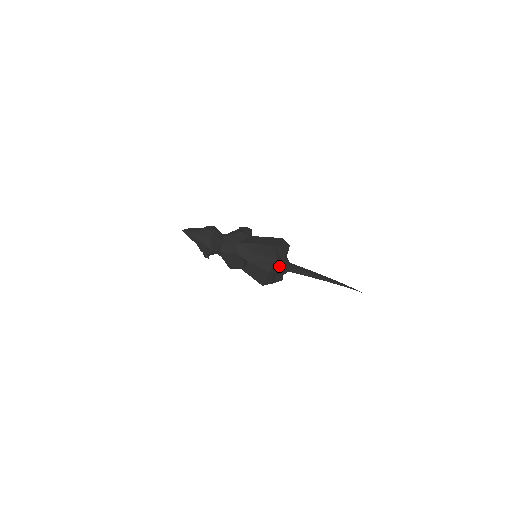
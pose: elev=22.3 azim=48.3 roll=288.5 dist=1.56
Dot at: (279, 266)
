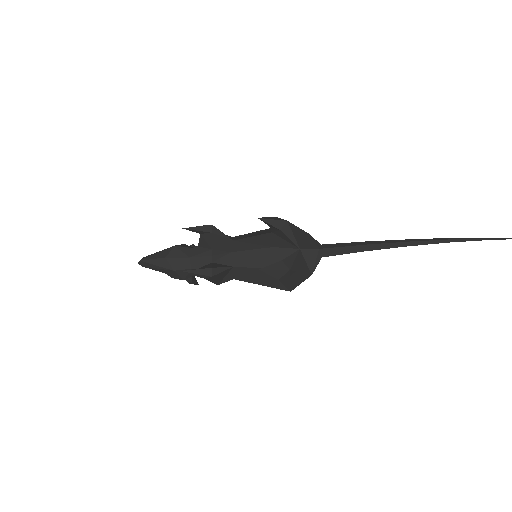
Dot at: (289, 255)
